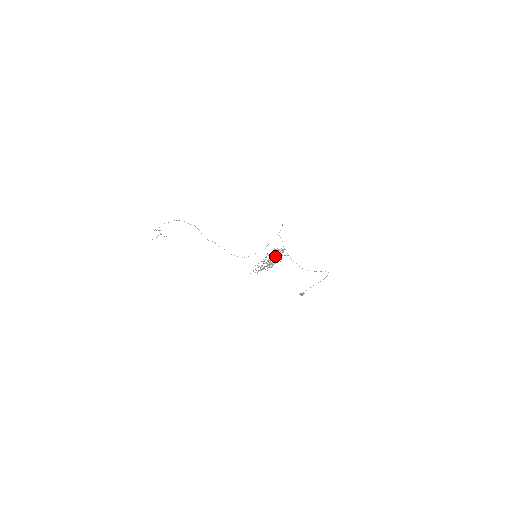
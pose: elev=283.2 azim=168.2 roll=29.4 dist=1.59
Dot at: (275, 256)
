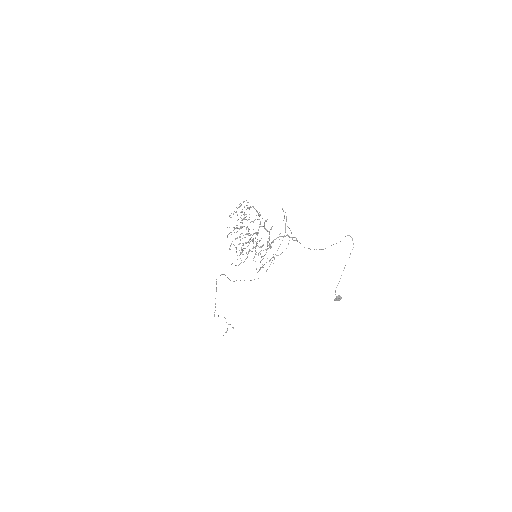
Dot at: (243, 219)
